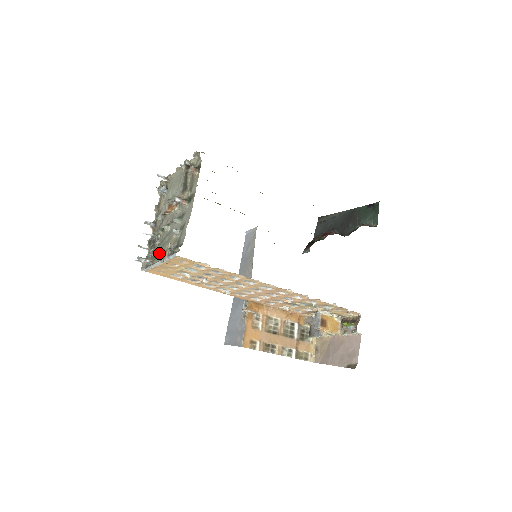
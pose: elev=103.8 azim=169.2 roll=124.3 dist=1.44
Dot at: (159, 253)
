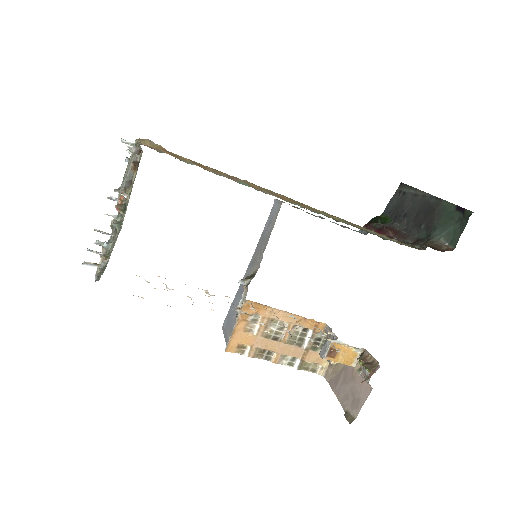
Dot at: occluded
